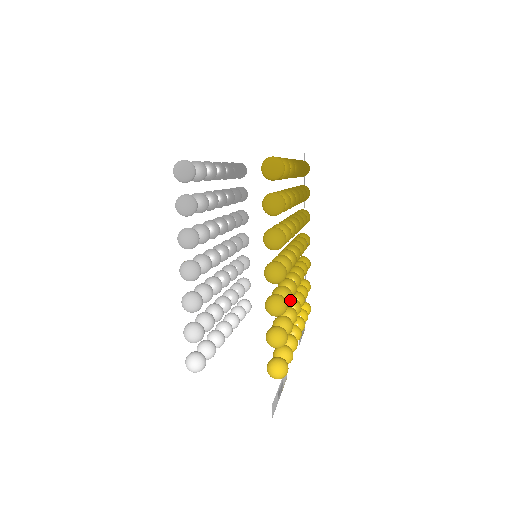
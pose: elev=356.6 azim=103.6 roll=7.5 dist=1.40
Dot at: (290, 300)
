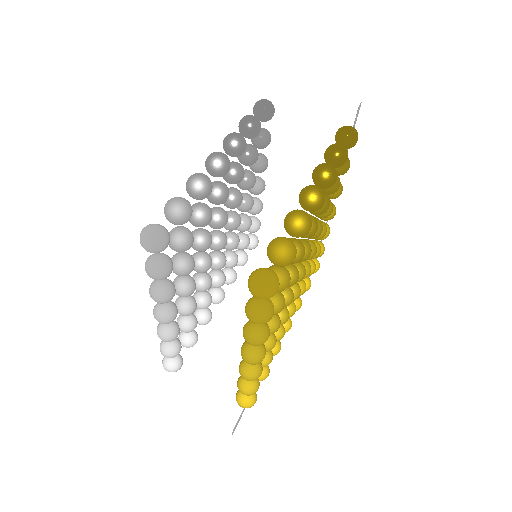
Dot at: occluded
